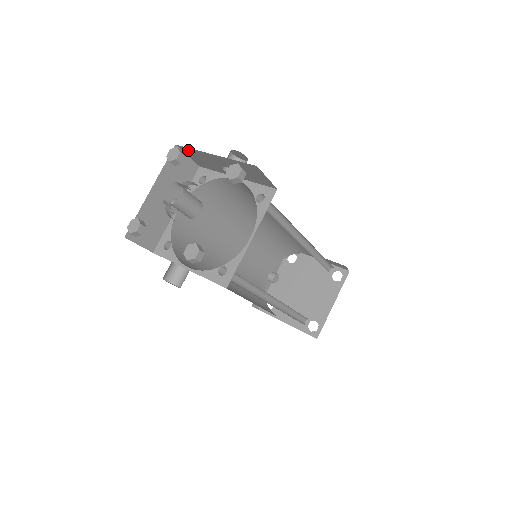
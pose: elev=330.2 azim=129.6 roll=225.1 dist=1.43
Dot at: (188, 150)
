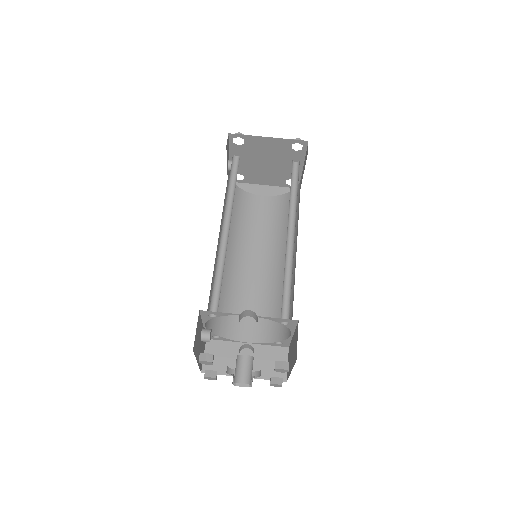
Dot at: occluded
